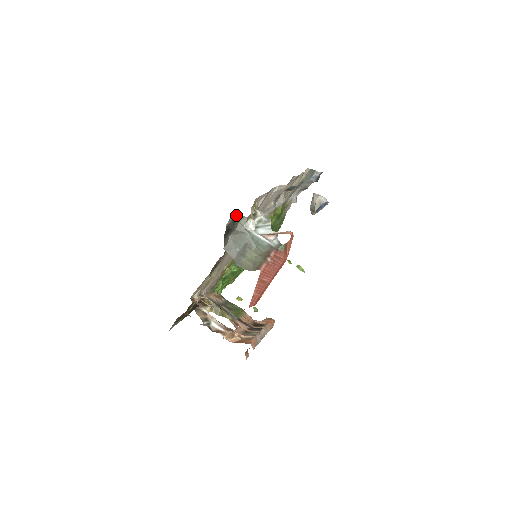
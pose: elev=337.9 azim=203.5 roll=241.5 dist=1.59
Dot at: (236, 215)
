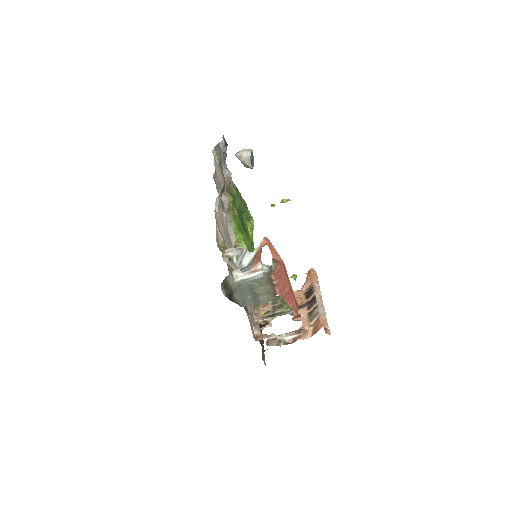
Dot at: (222, 283)
